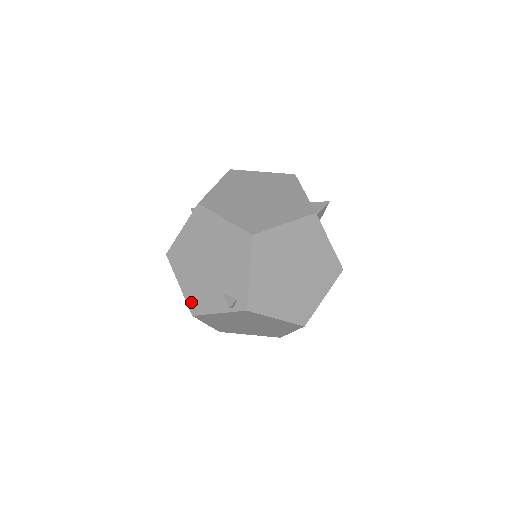
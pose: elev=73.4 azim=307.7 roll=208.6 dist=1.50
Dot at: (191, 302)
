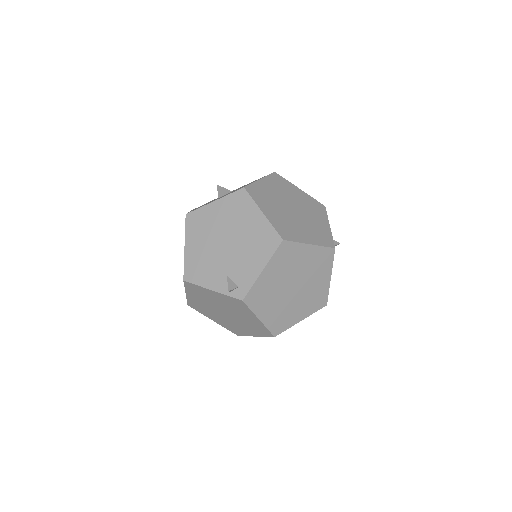
Dot at: (189, 268)
